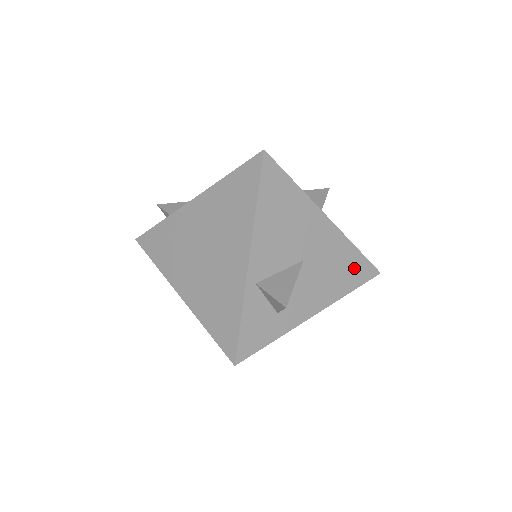
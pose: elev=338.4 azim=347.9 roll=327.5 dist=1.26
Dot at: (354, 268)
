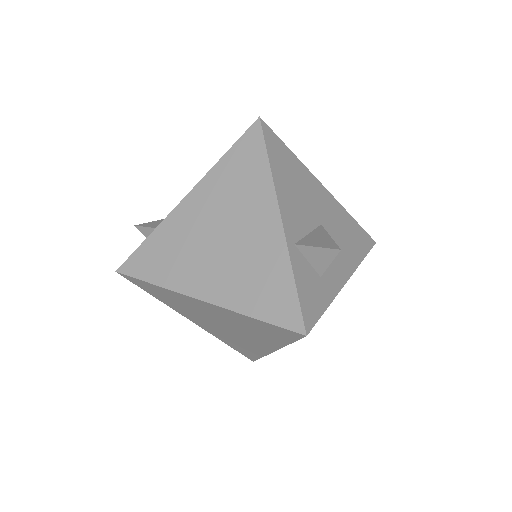
Dot at: (357, 236)
